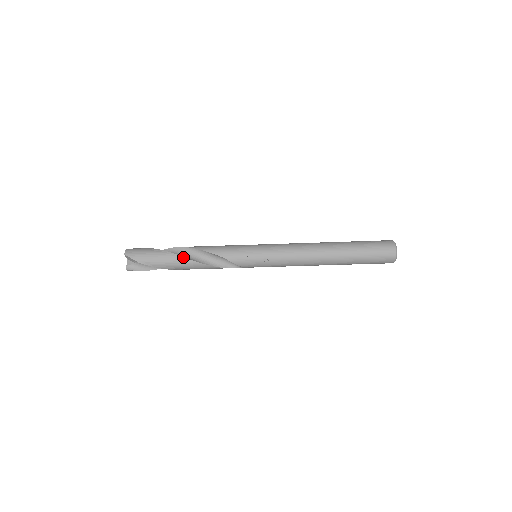
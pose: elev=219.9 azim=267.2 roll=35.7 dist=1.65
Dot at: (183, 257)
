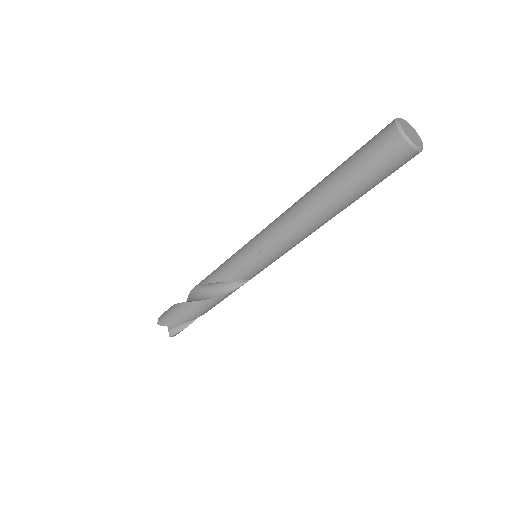
Dot at: (194, 302)
